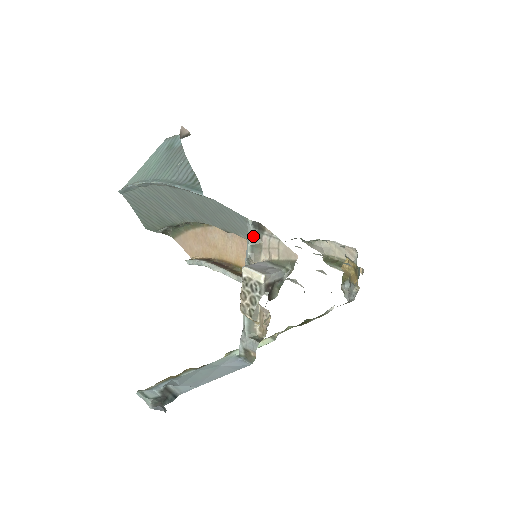
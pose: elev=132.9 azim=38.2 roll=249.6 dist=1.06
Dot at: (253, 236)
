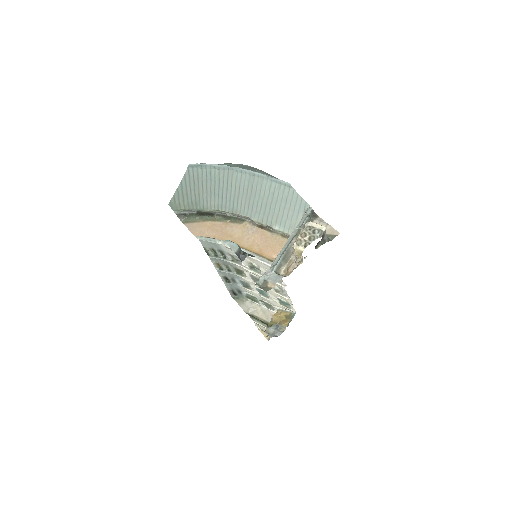
Dot at: (310, 217)
